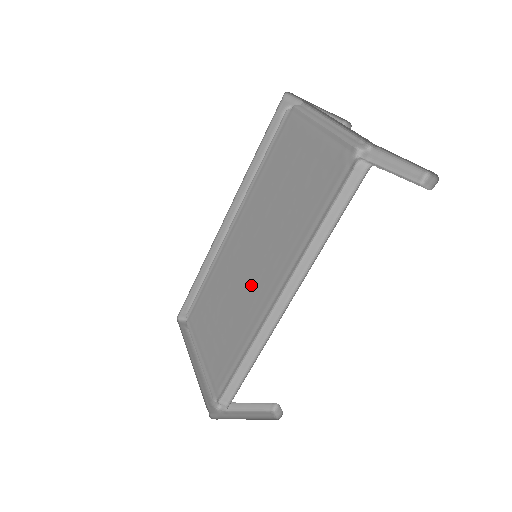
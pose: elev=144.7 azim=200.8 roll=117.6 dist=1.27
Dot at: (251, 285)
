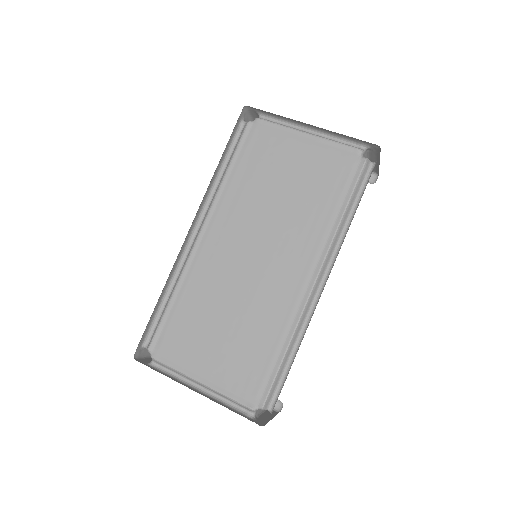
Dot at: (266, 282)
